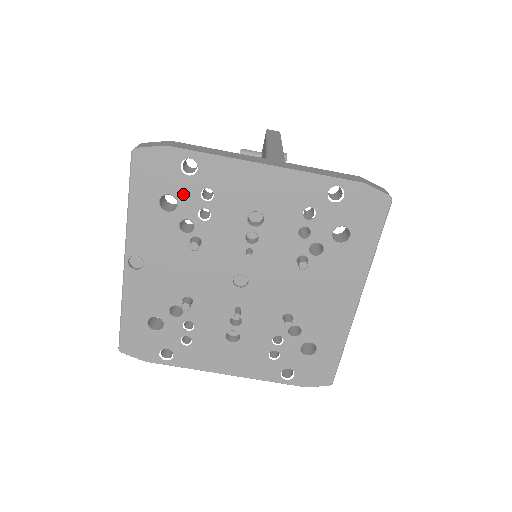
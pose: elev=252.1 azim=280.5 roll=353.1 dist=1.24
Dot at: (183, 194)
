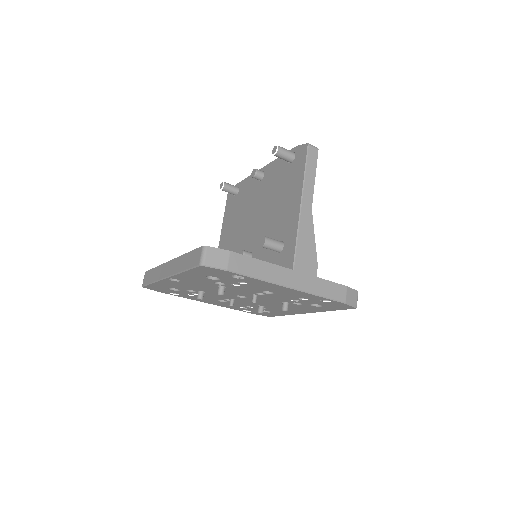
Dot at: (226, 279)
